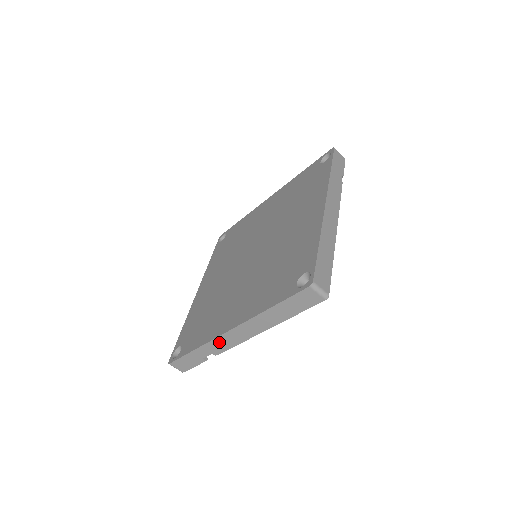
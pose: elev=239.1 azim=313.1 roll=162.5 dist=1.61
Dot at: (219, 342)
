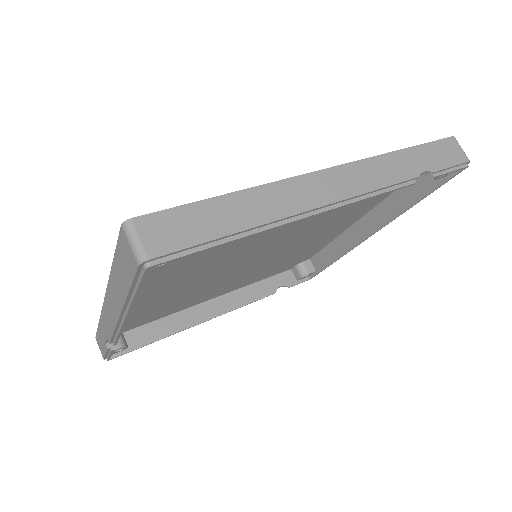
Dot at: (105, 318)
